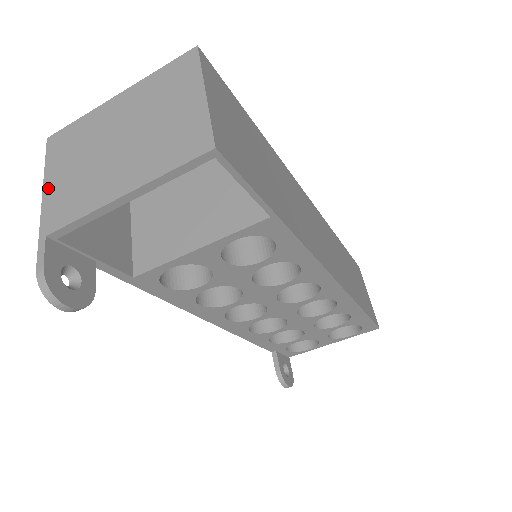
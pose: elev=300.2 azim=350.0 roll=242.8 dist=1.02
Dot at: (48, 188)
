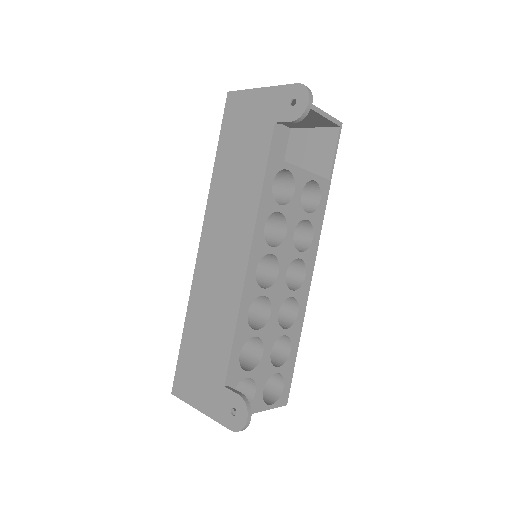
Dot at: occluded
